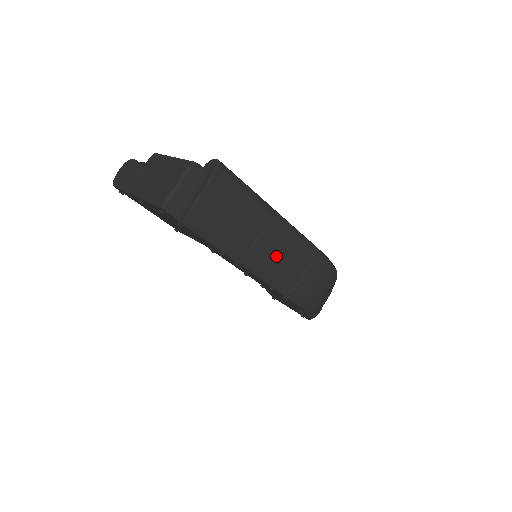
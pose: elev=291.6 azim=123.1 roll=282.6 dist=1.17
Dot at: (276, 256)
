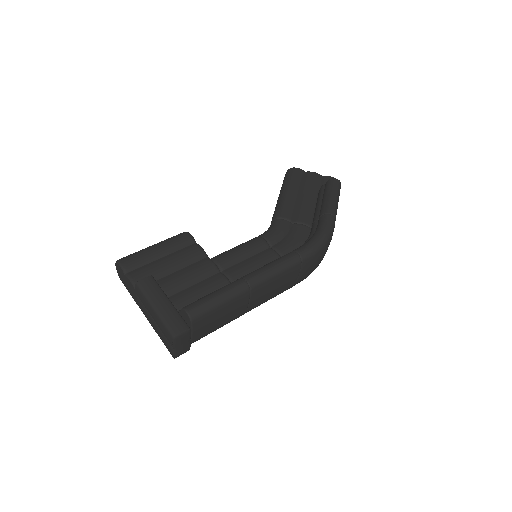
Dot at: (269, 294)
